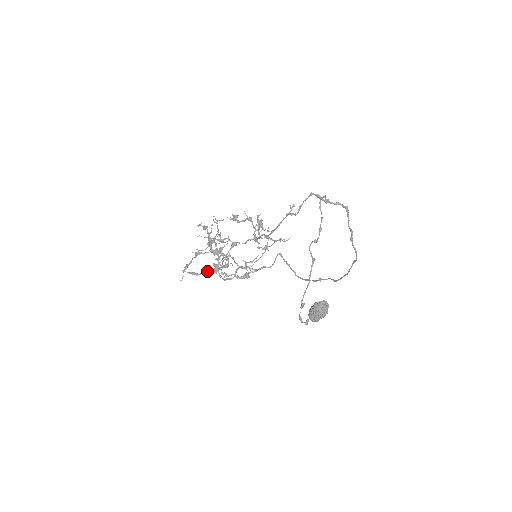
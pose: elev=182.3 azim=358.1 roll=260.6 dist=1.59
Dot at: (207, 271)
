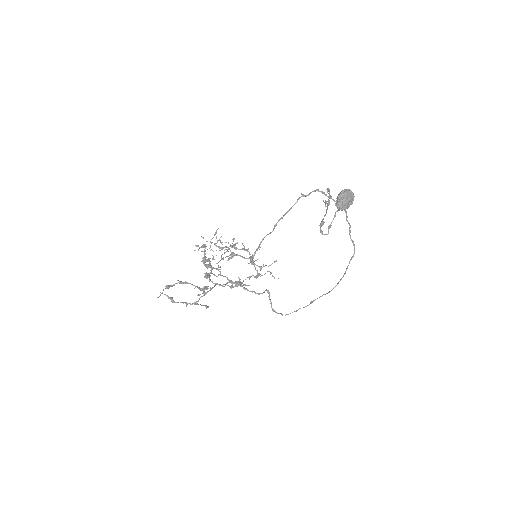
Dot at: (186, 302)
